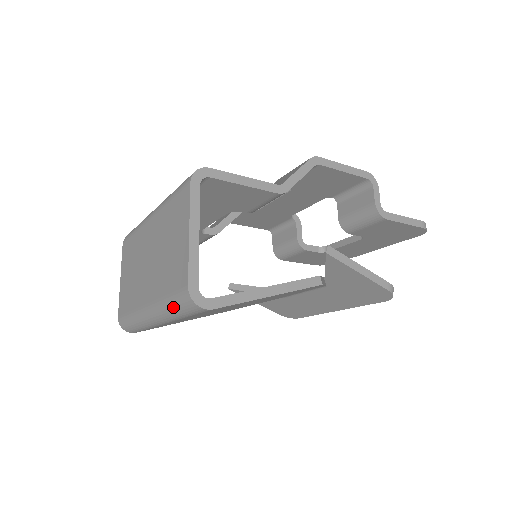
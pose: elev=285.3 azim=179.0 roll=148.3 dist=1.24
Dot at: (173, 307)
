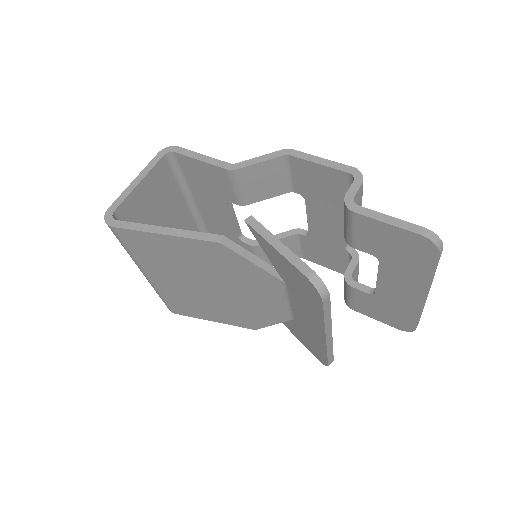
Dot at: occluded
